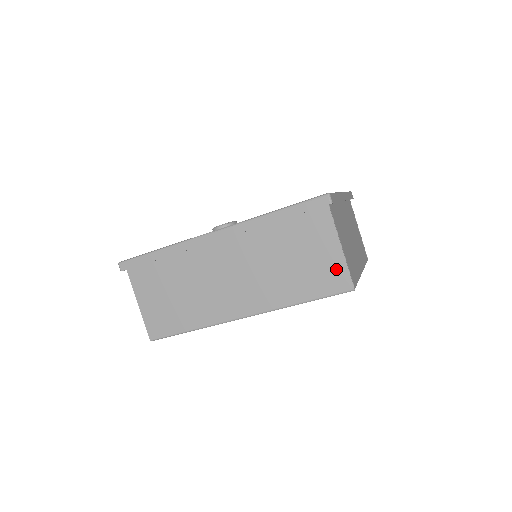
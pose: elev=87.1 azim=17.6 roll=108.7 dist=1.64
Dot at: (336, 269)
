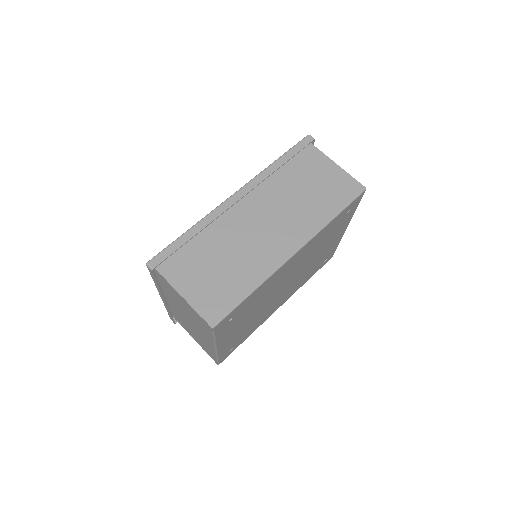
Dot at: (344, 181)
